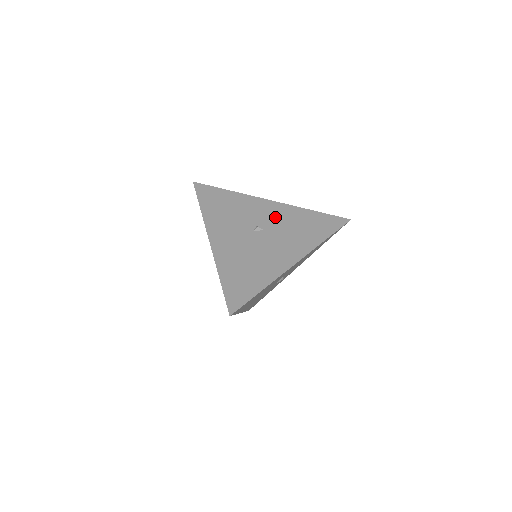
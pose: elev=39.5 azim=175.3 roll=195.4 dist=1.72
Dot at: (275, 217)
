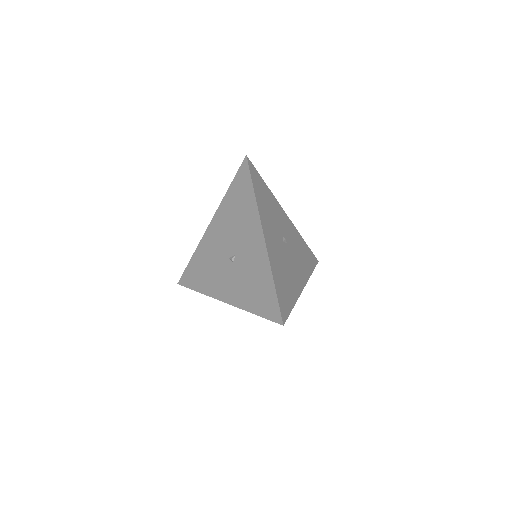
Dot at: (290, 234)
